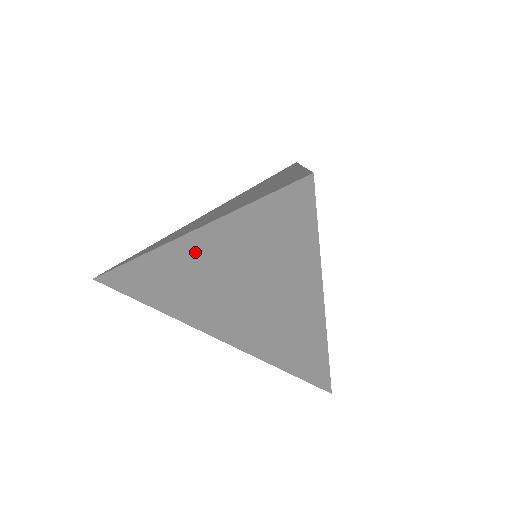
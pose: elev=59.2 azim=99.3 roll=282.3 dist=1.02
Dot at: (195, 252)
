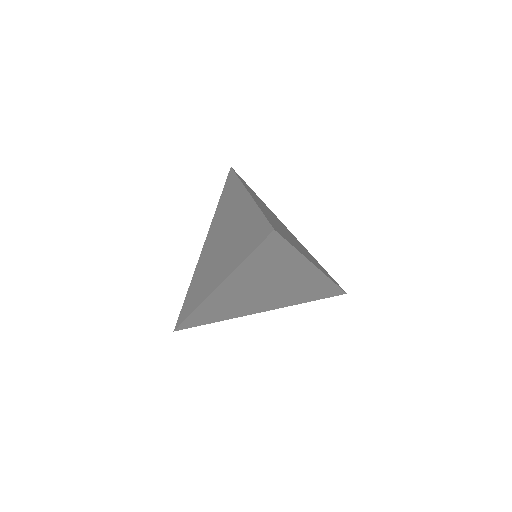
Dot at: (229, 288)
